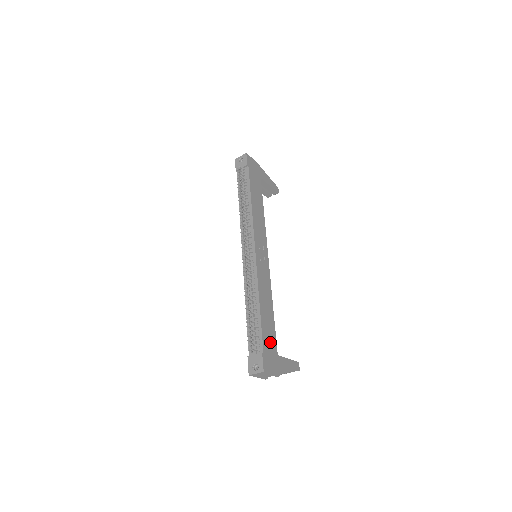
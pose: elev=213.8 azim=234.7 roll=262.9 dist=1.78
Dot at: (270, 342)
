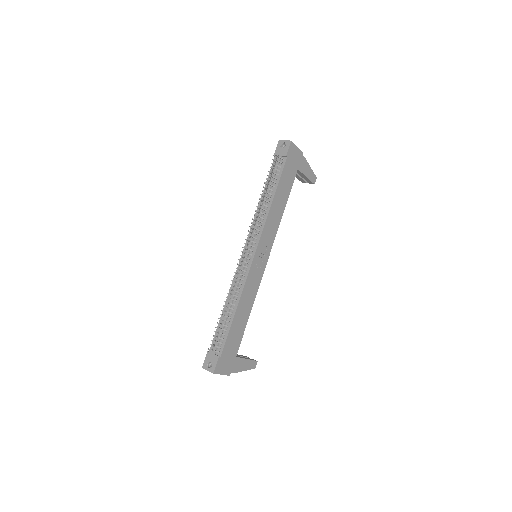
Dot at: (233, 346)
